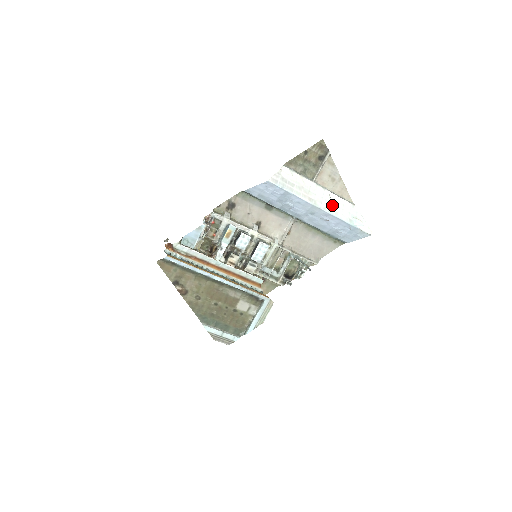
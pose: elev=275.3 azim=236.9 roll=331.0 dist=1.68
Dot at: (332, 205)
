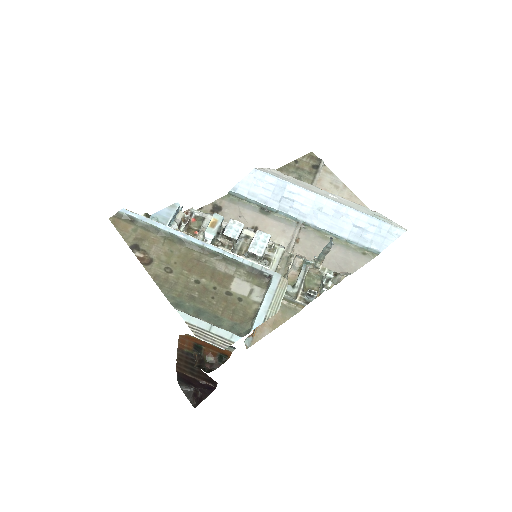
Dot at: (342, 201)
